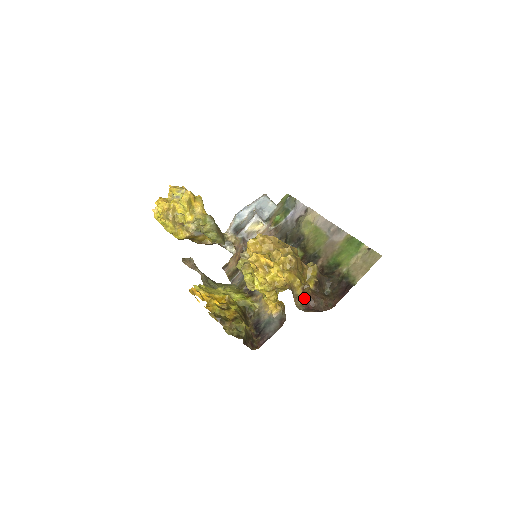
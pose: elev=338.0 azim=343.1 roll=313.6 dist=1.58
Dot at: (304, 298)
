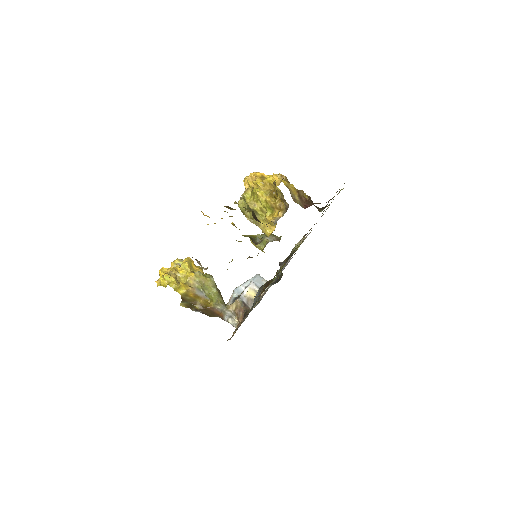
Dot at: (301, 200)
